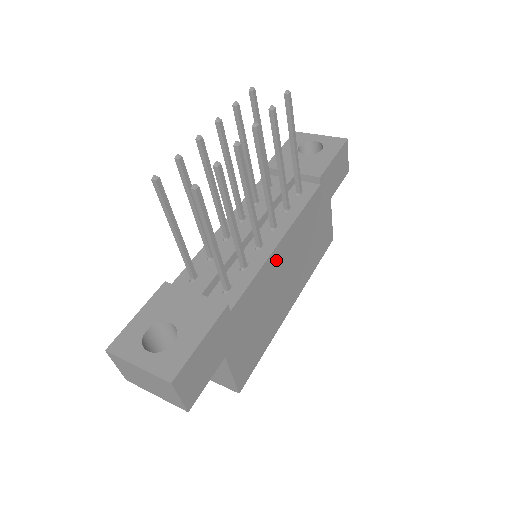
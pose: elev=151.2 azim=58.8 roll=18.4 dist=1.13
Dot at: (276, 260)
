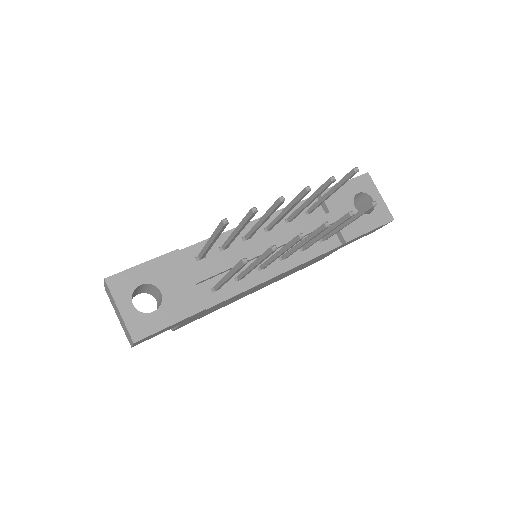
Dot at: (265, 282)
